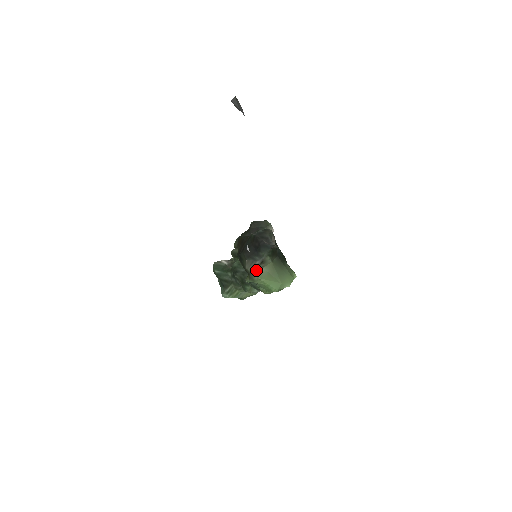
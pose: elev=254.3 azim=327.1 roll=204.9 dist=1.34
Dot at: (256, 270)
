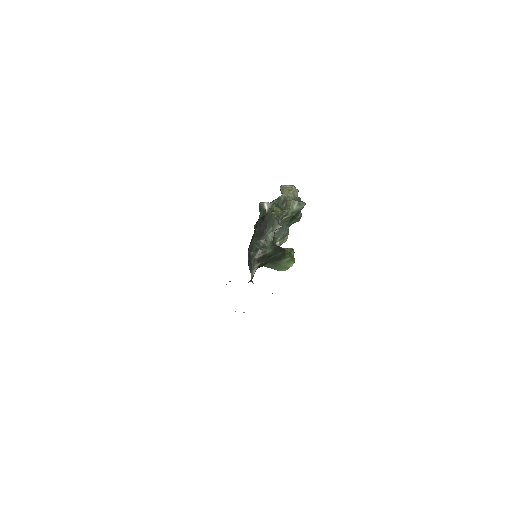
Dot at: occluded
